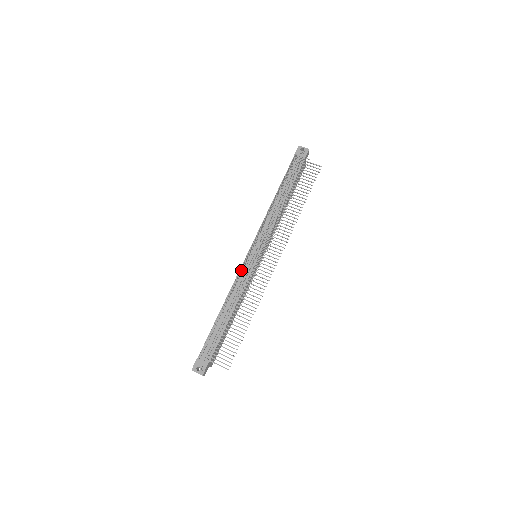
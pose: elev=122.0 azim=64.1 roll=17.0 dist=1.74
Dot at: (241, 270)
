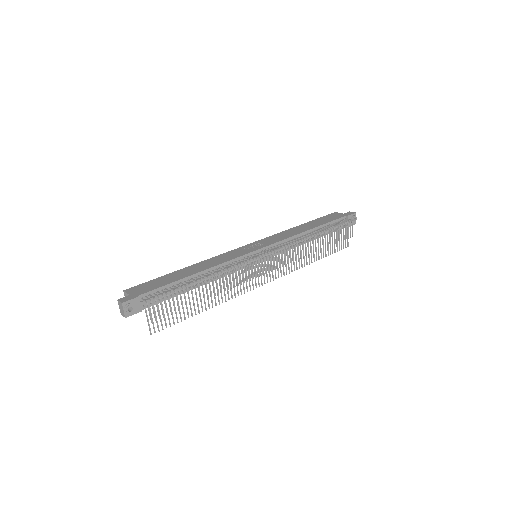
Dot at: (241, 258)
